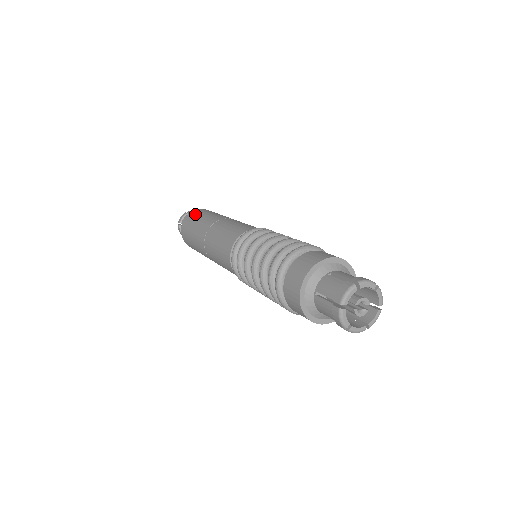
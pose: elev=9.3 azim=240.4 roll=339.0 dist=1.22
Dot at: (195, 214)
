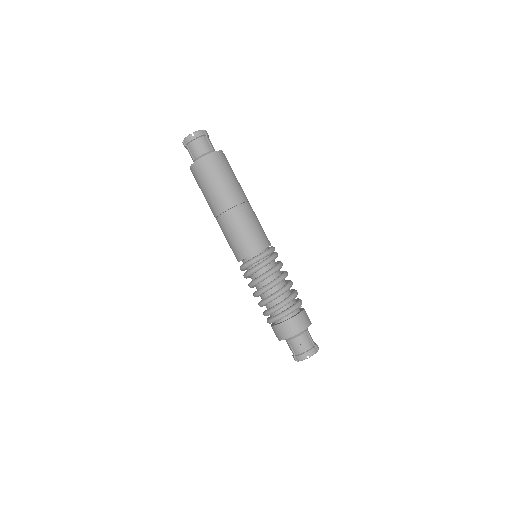
Dot at: (206, 169)
